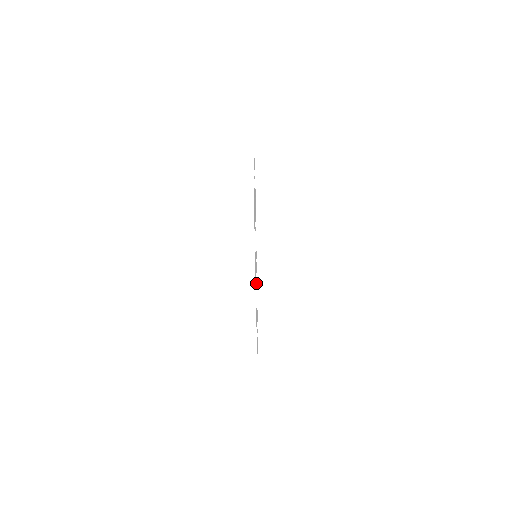
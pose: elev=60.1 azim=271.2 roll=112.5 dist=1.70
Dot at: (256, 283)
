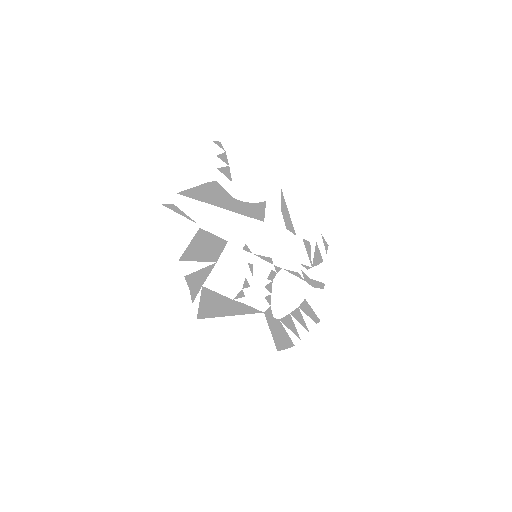
Dot at: (276, 271)
